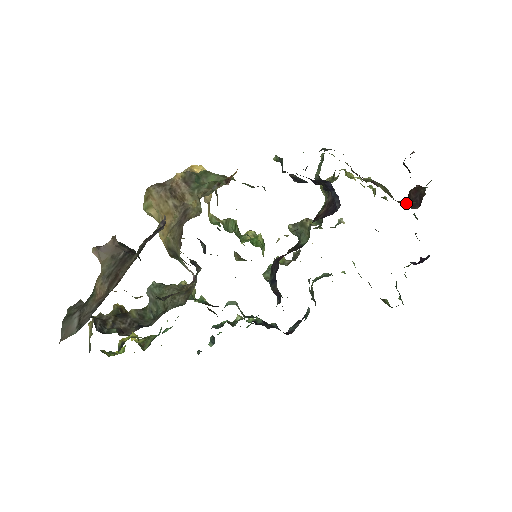
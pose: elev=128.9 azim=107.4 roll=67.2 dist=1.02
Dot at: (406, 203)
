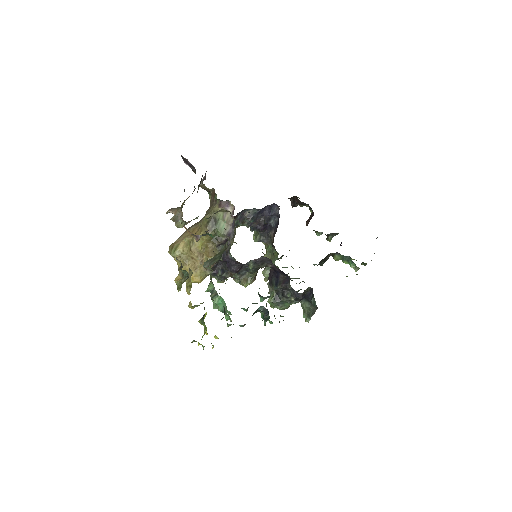
Dot at: occluded
